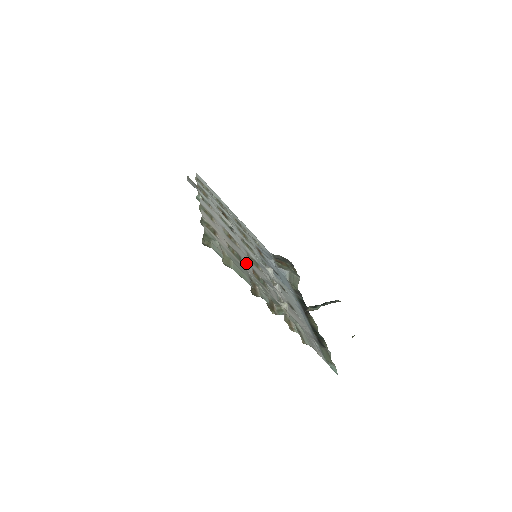
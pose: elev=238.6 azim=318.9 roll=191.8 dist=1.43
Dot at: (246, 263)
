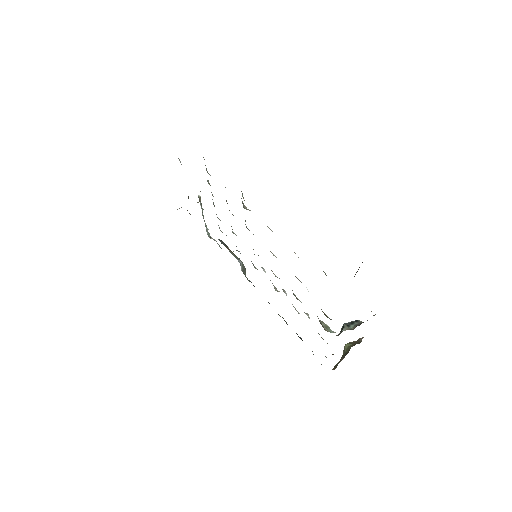
Dot at: occluded
